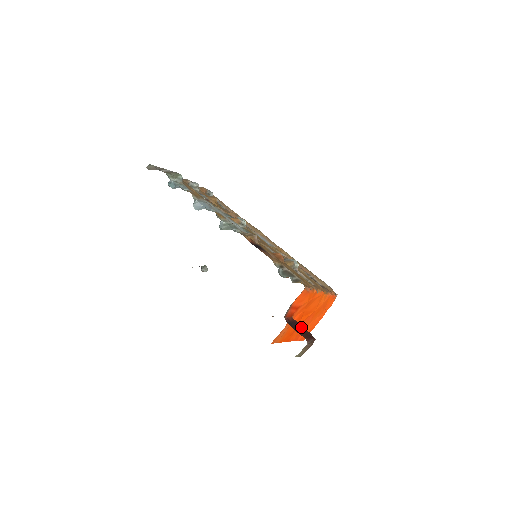
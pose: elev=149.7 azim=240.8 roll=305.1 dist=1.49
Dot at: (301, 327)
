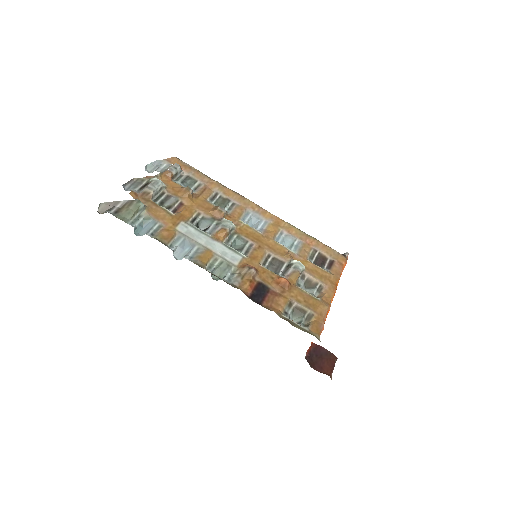
Dot at: (322, 351)
